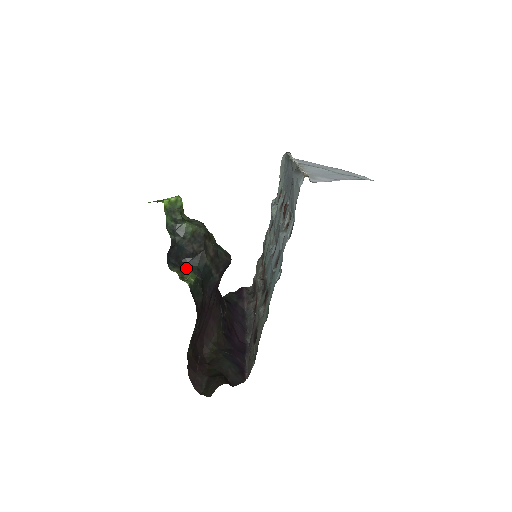
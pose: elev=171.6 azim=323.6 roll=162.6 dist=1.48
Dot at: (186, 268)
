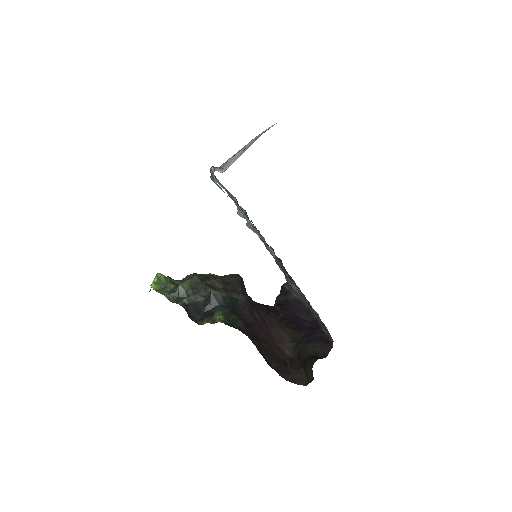
Dot at: (212, 313)
